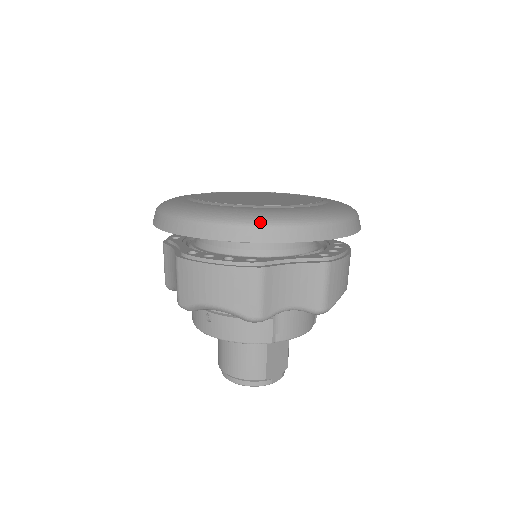
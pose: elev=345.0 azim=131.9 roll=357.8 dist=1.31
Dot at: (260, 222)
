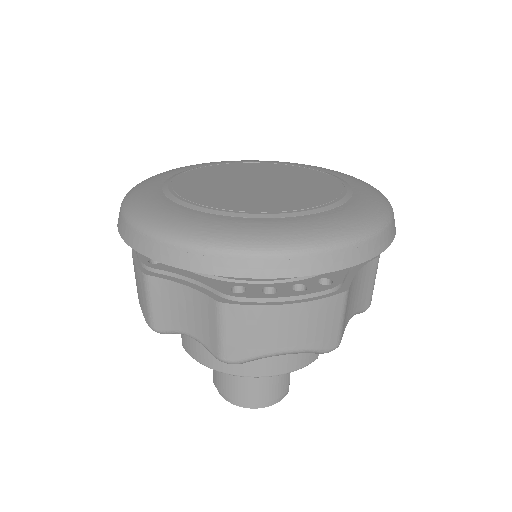
Dot at: (355, 238)
